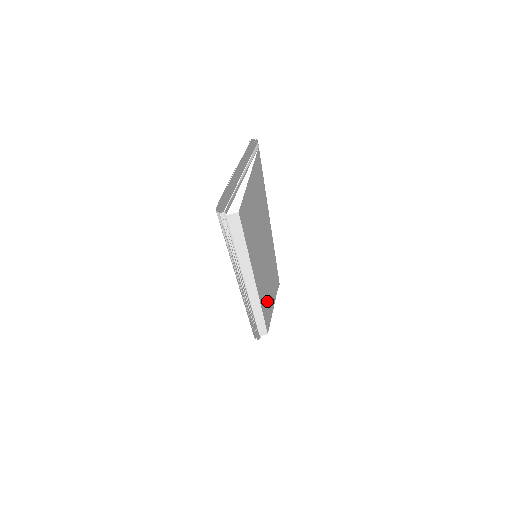
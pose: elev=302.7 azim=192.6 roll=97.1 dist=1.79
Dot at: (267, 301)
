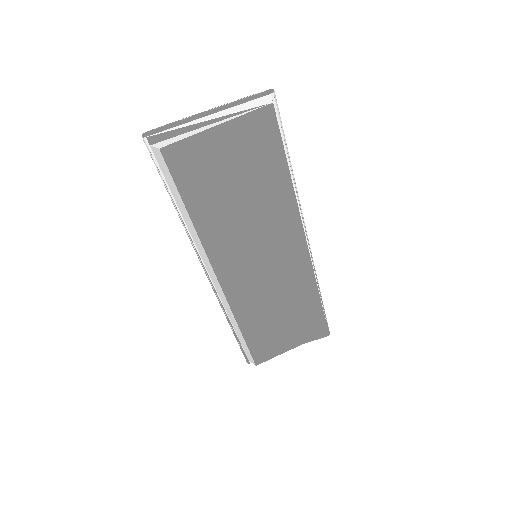
Dot at: (265, 326)
